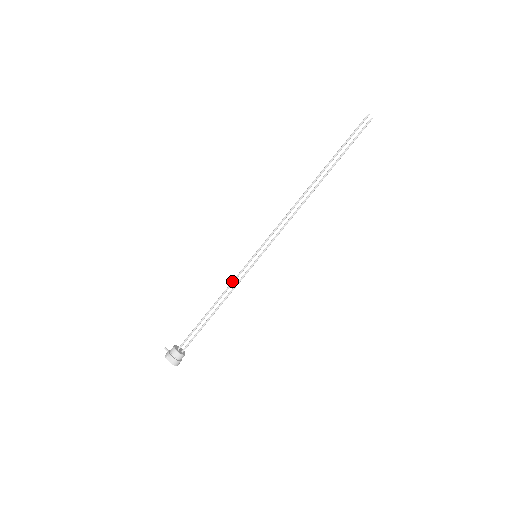
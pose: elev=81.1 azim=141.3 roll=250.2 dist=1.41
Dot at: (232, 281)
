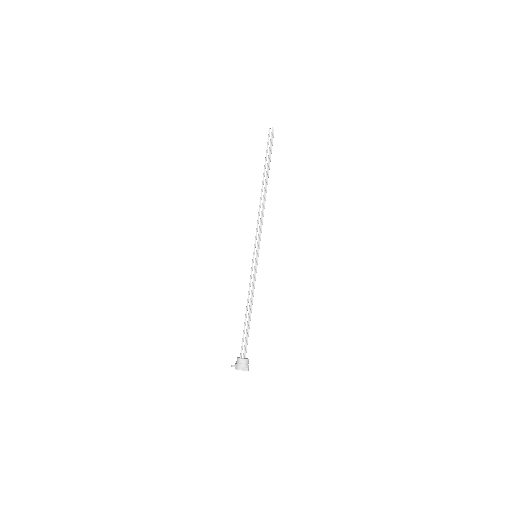
Dot at: (253, 283)
